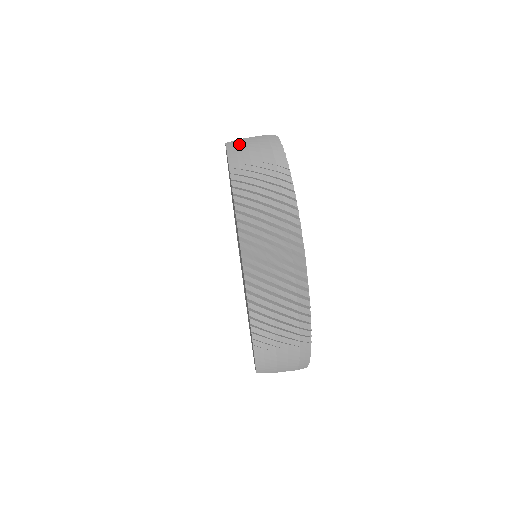
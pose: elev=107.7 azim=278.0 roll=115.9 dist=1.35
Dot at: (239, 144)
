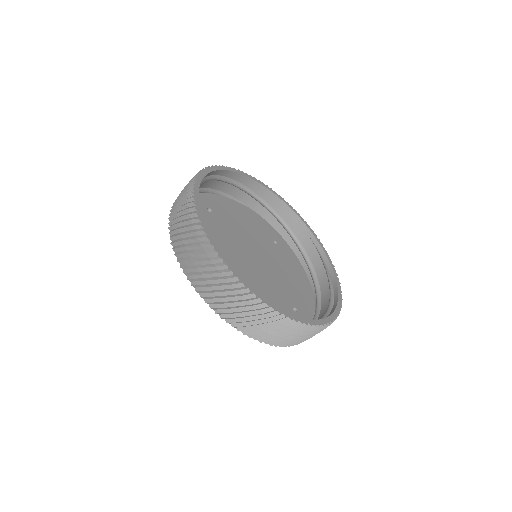
Dot at: (174, 203)
